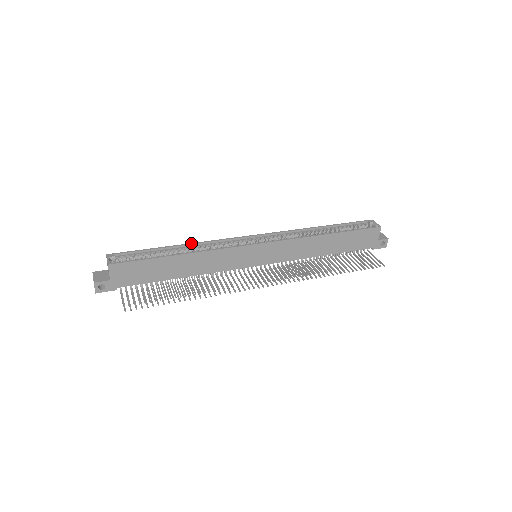
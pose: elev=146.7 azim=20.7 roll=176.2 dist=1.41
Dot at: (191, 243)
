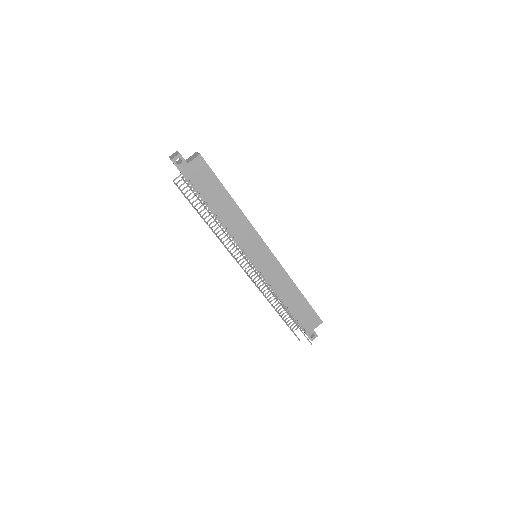
Dot at: occluded
